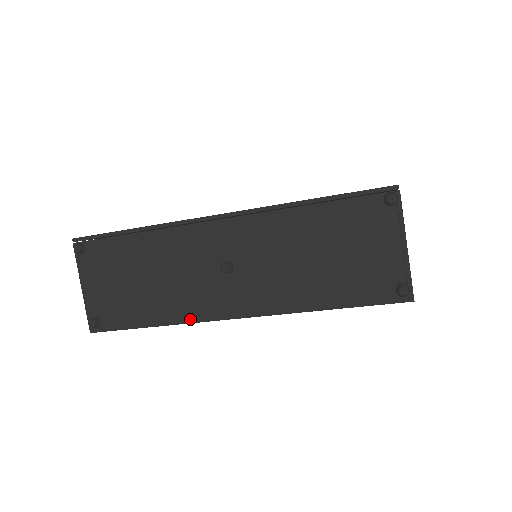
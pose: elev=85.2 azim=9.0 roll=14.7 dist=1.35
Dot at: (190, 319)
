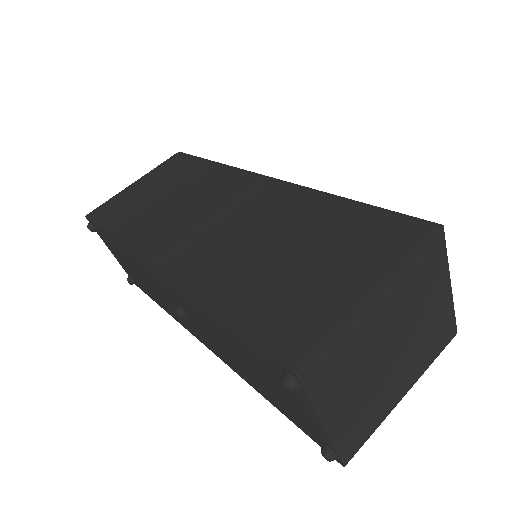
Dot at: (180, 323)
